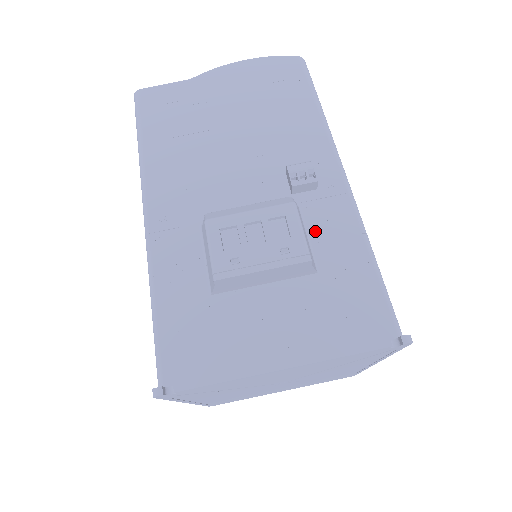
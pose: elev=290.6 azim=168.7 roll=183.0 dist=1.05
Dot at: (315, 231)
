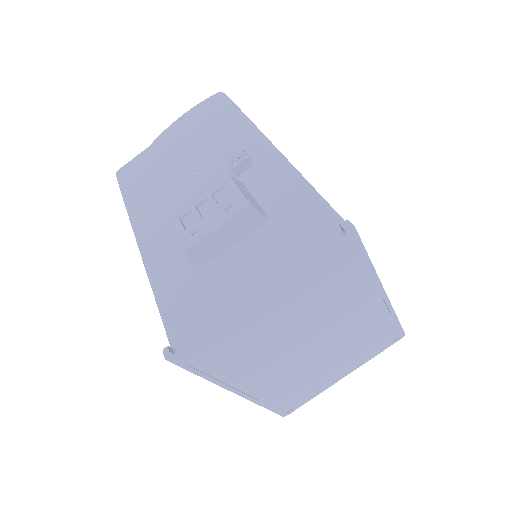
Dot at: (260, 192)
